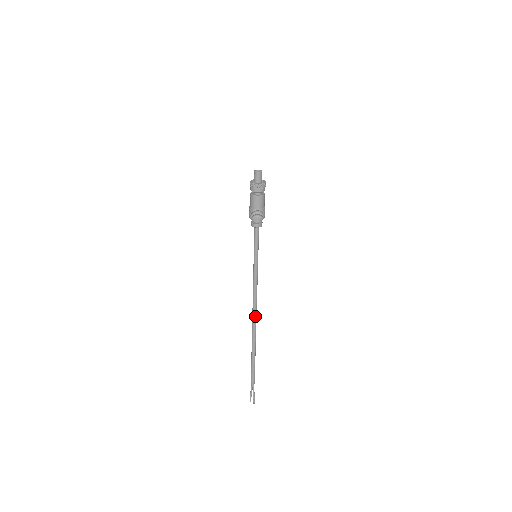
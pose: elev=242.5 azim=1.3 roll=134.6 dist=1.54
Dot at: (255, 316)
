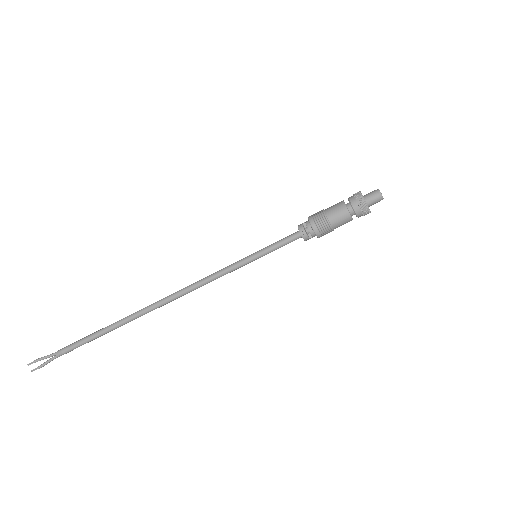
Dot at: (167, 303)
